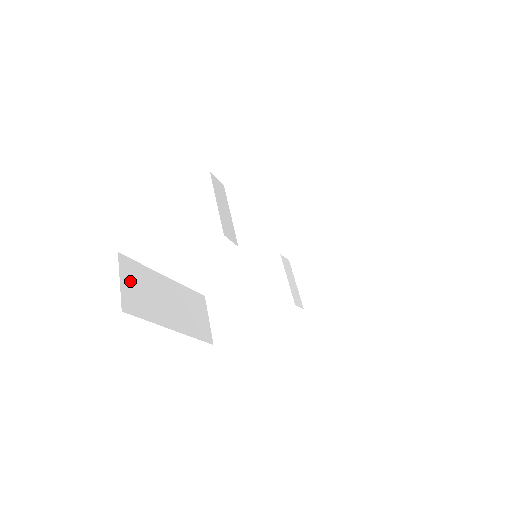
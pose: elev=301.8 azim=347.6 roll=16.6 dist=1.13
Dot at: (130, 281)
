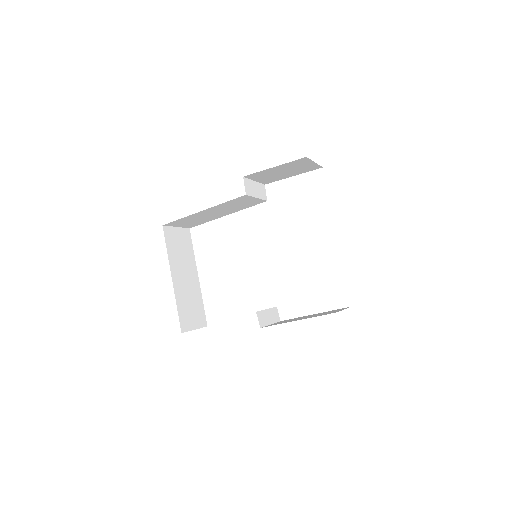
Dot at: (180, 237)
